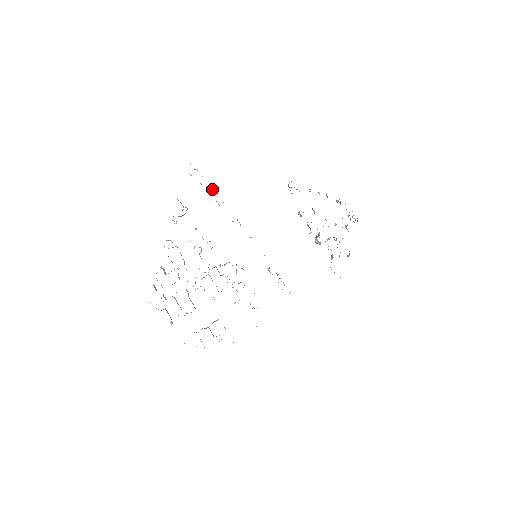
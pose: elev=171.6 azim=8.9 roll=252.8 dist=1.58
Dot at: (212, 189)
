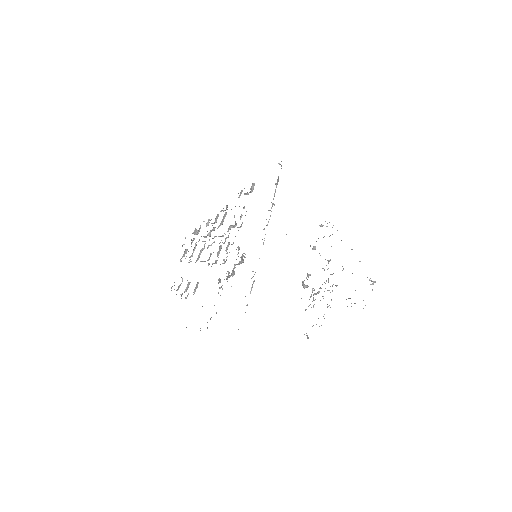
Dot at: occluded
